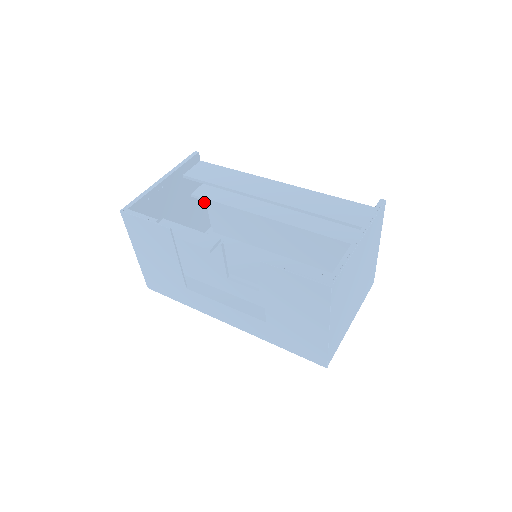
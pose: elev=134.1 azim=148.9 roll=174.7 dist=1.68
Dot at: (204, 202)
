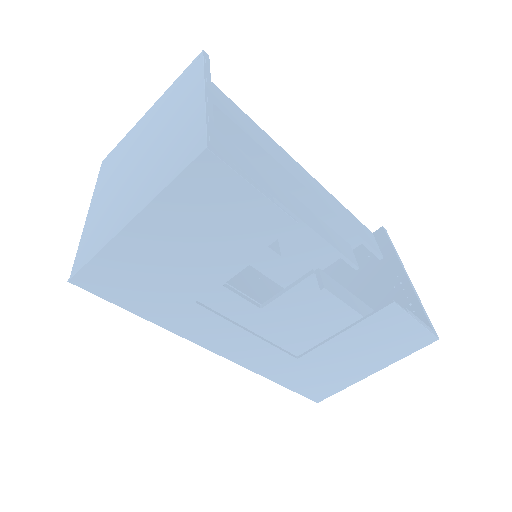
Dot at: occluded
